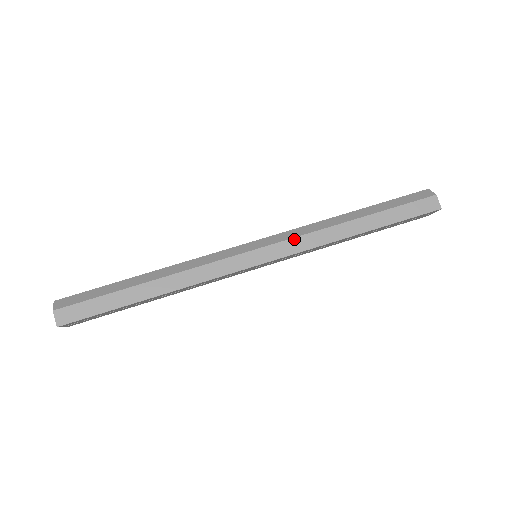
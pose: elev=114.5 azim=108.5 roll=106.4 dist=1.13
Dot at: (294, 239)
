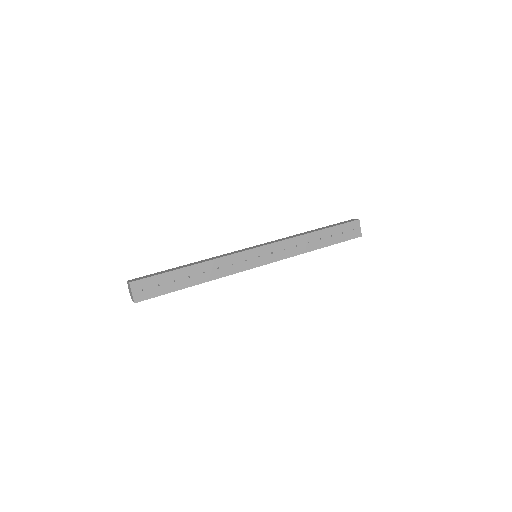
Dot at: (275, 240)
